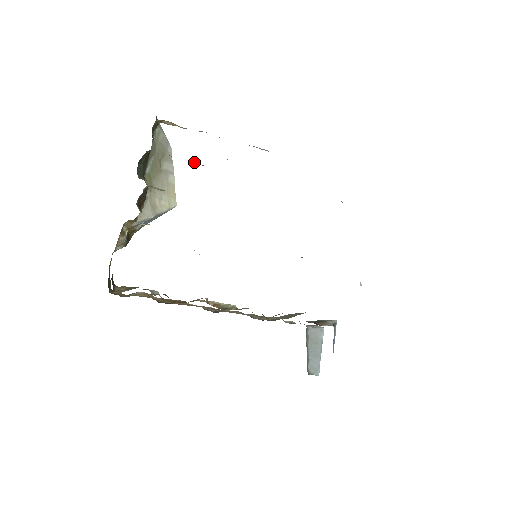
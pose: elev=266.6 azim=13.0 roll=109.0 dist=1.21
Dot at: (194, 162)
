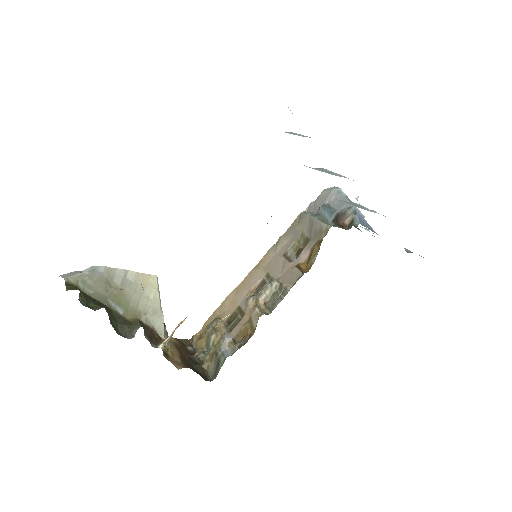
Dot at: occluded
